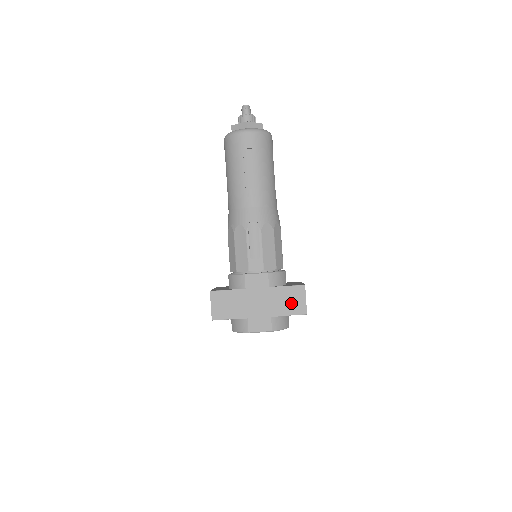
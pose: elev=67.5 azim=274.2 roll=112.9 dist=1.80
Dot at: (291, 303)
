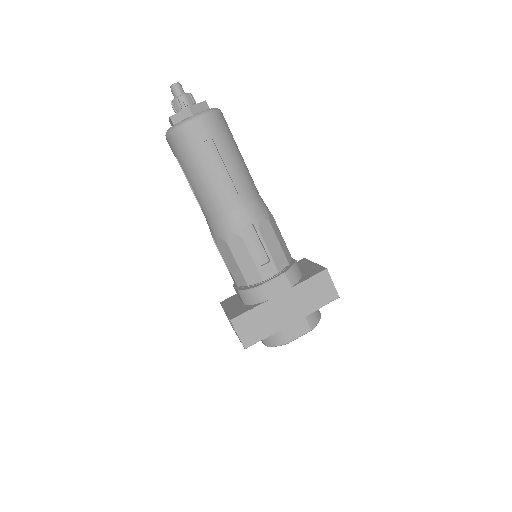
Dot at: (320, 294)
